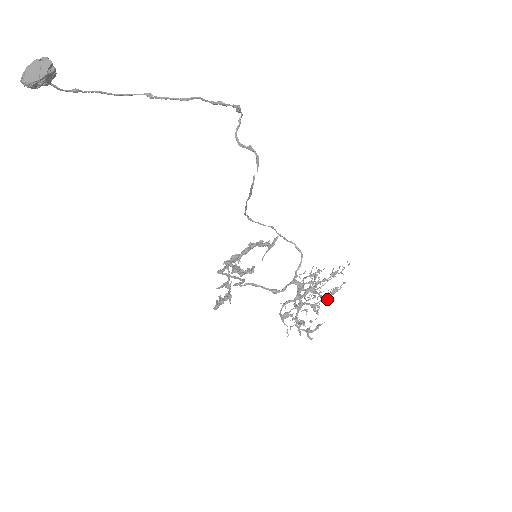
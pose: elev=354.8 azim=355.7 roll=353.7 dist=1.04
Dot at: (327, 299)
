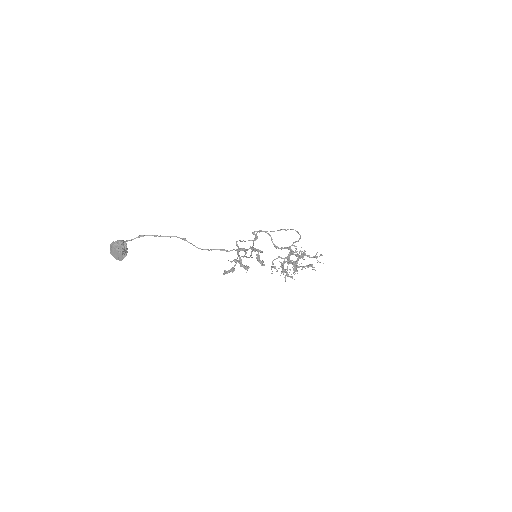
Dot at: occluded
